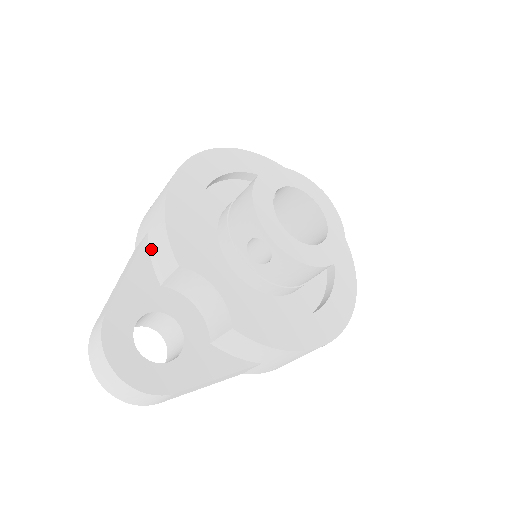
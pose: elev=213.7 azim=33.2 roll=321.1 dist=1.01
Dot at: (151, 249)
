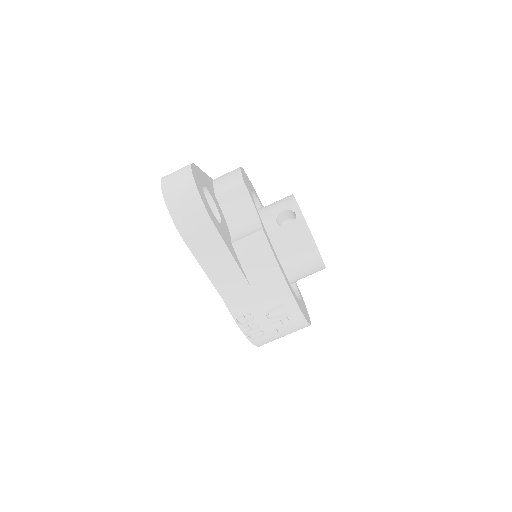
Dot at: (216, 182)
